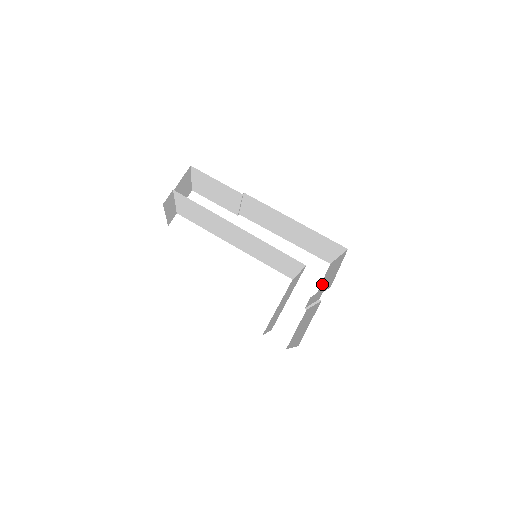
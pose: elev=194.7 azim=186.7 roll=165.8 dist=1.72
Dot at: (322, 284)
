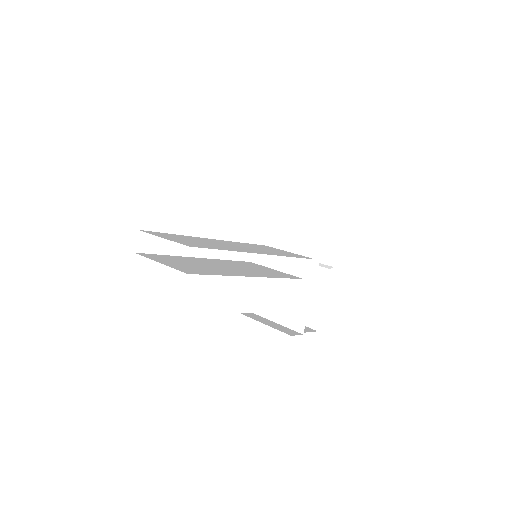
Dot at: (294, 242)
